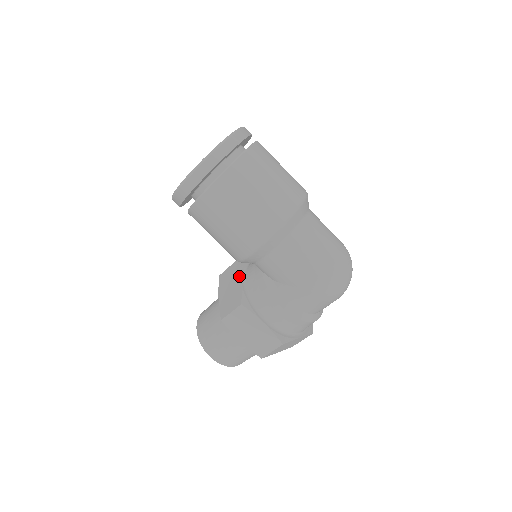
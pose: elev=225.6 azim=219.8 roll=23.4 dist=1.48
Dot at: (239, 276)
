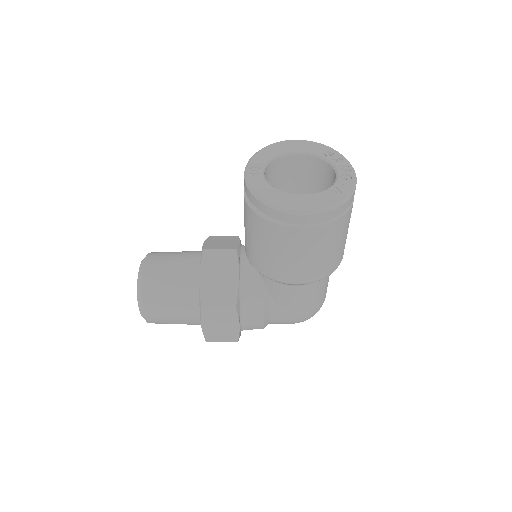
Dot at: (237, 272)
